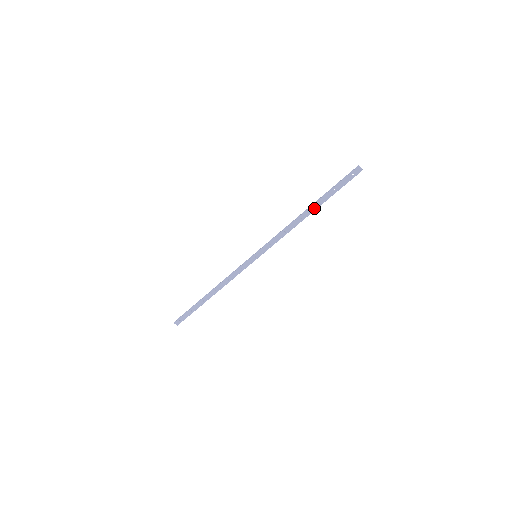
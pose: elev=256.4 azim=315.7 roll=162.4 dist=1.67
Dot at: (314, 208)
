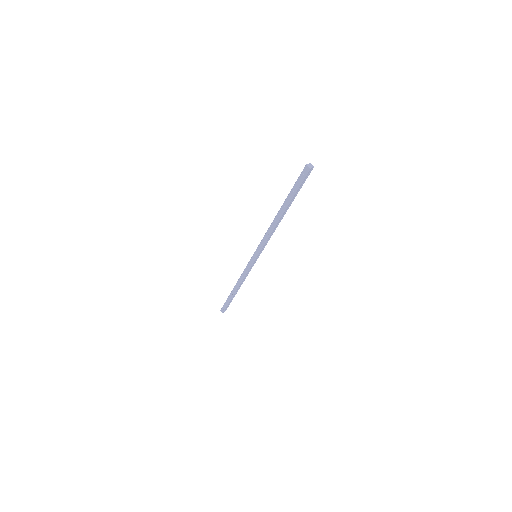
Dot at: (283, 210)
